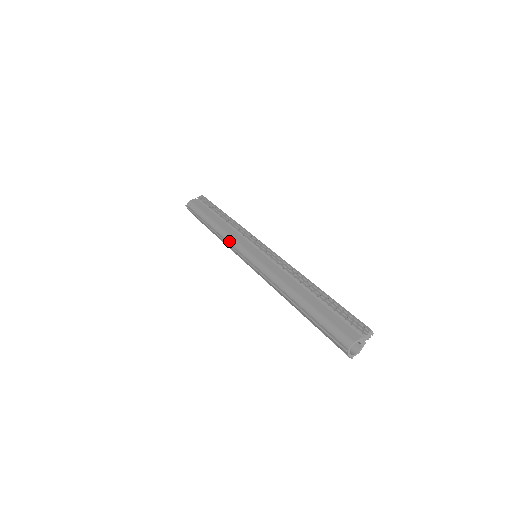
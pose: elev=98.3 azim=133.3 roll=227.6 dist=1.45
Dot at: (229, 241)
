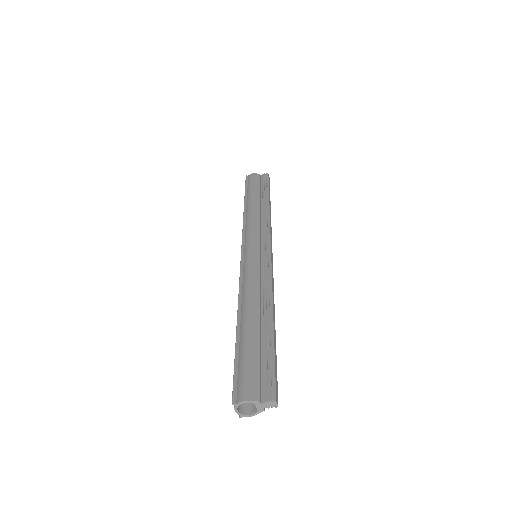
Dot at: (246, 228)
